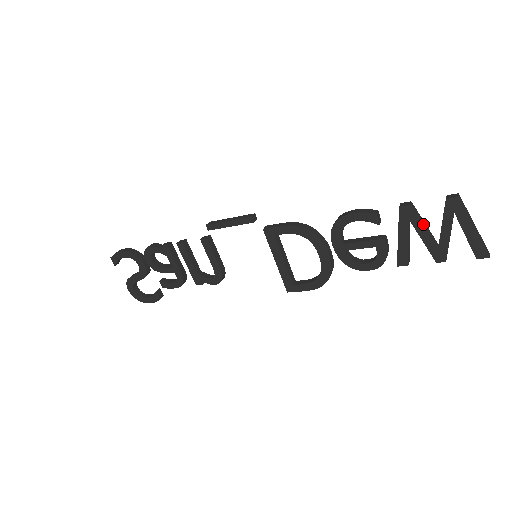
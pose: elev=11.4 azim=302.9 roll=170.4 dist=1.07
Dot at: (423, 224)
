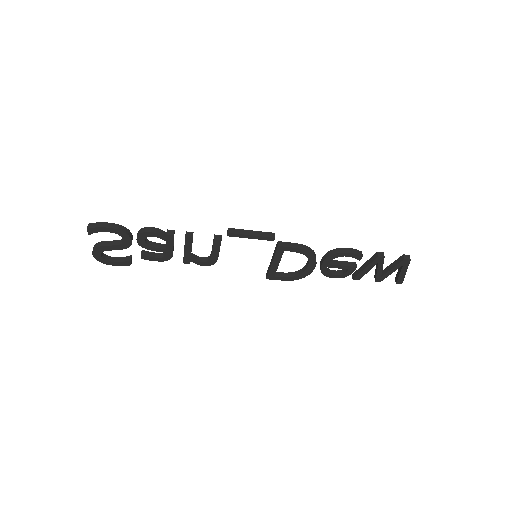
Dot at: occluded
